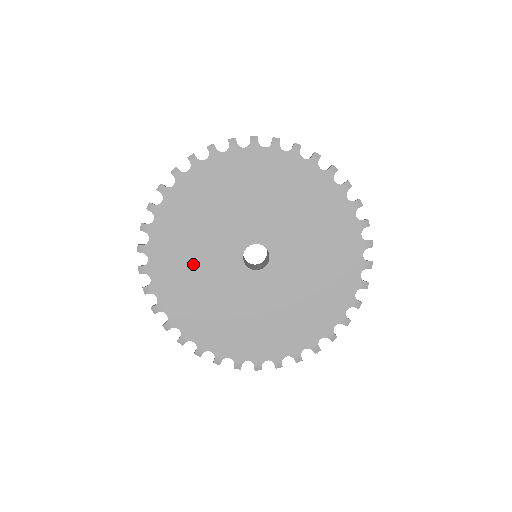
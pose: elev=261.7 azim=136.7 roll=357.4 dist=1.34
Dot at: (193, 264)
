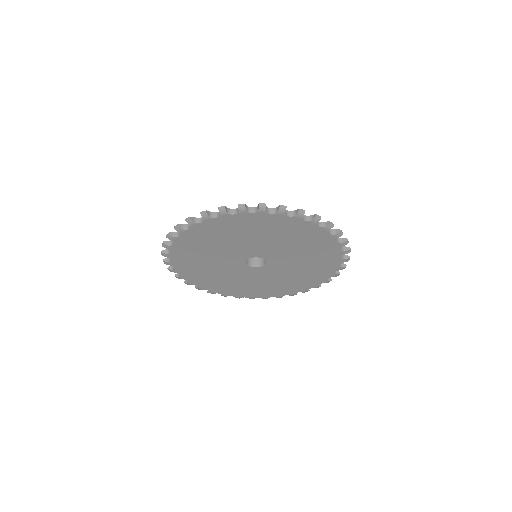
Dot at: (229, 281)
